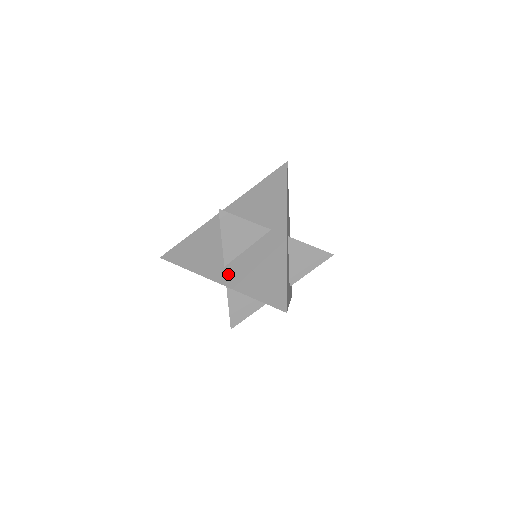
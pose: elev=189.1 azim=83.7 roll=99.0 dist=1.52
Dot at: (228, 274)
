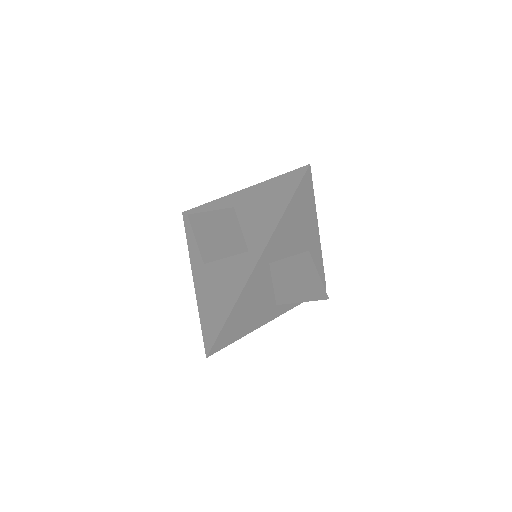
Dot at: (201, 275)
